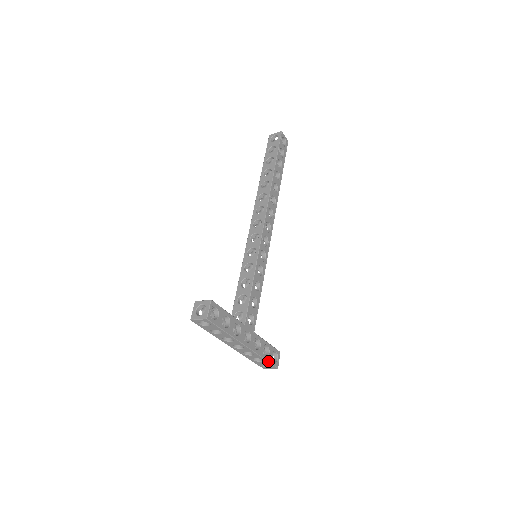
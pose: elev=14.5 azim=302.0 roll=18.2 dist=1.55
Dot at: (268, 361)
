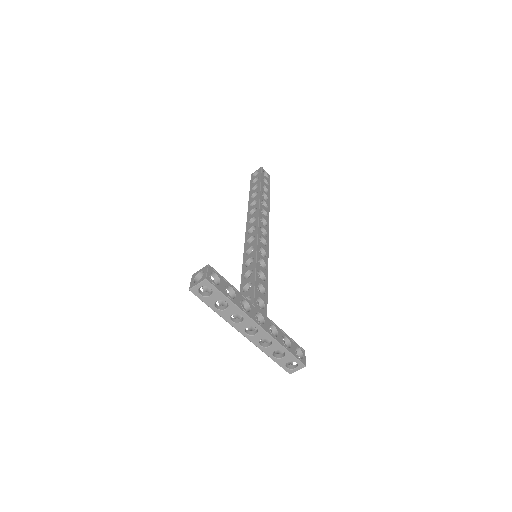
Dot at: (291, 353)
